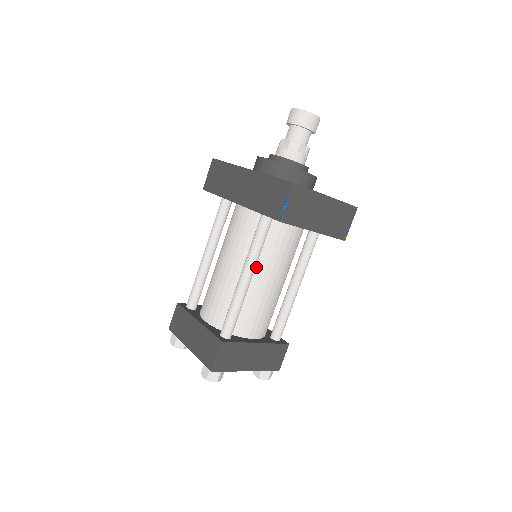
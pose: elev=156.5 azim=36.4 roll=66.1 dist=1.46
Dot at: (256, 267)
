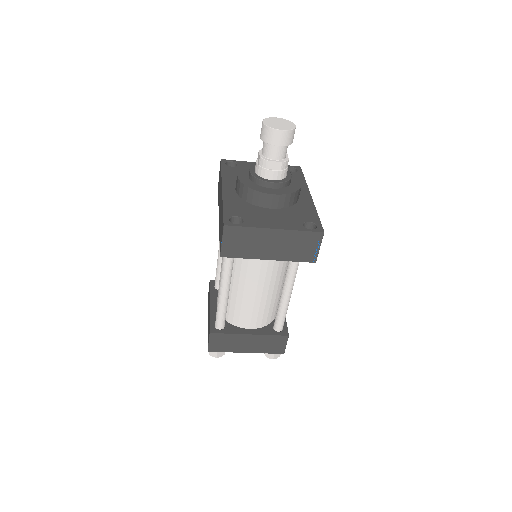
Dot at: (237, 275)
